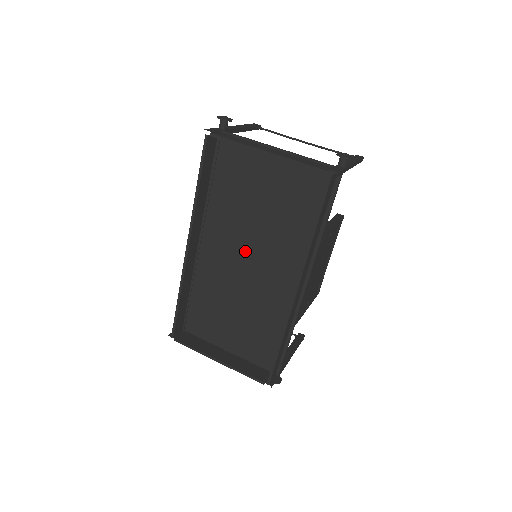
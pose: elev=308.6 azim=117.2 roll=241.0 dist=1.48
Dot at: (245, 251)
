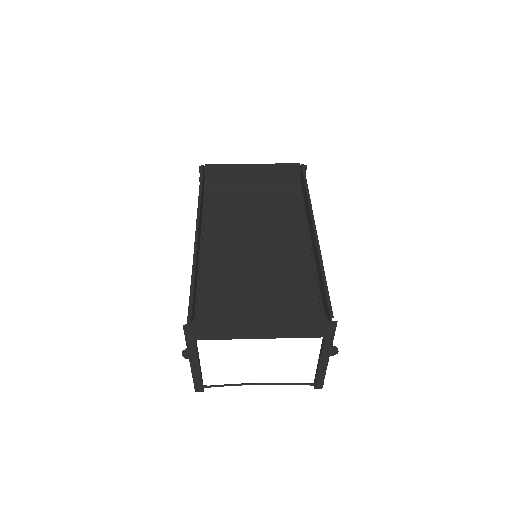
Dot at: (250, 236)
